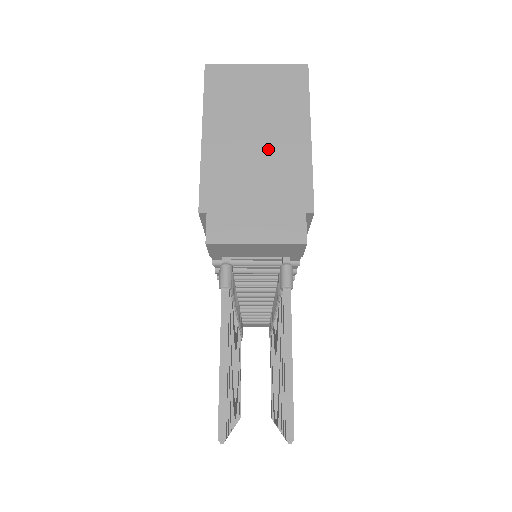
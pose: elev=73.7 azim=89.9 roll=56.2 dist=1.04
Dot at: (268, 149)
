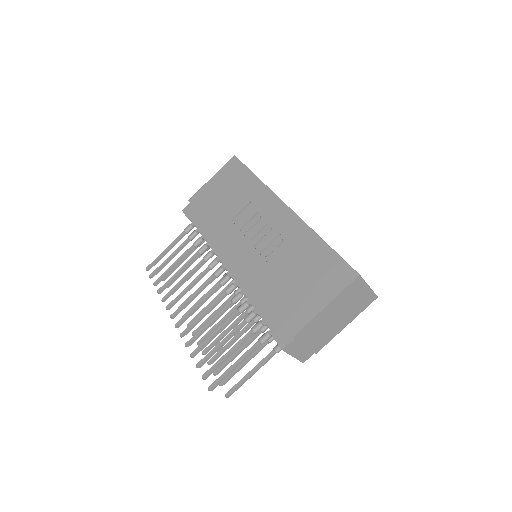
Dot at: (333, 325)
